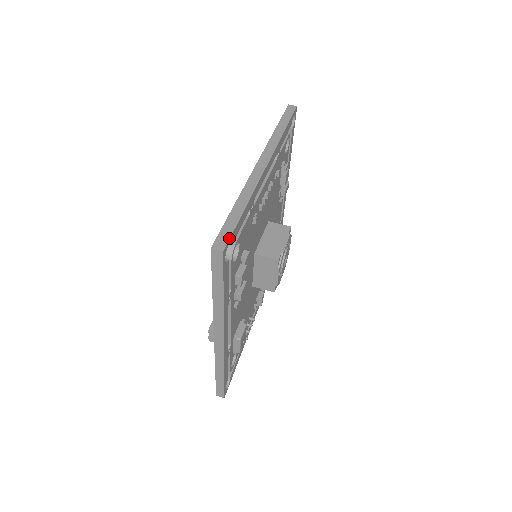
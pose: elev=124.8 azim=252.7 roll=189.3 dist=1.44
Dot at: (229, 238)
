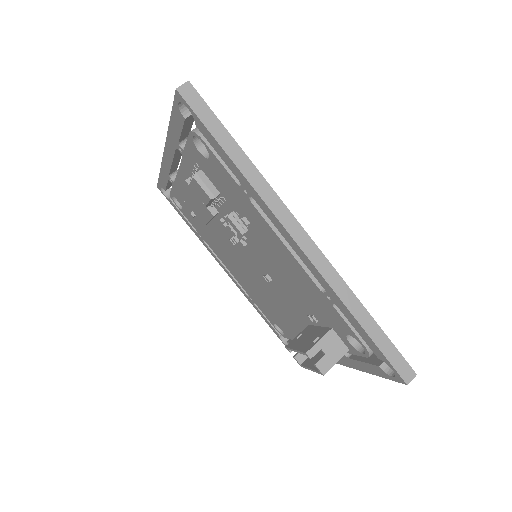
Dot at: occluded
